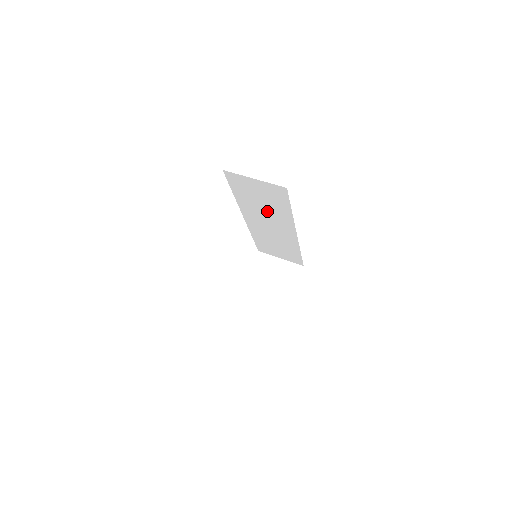
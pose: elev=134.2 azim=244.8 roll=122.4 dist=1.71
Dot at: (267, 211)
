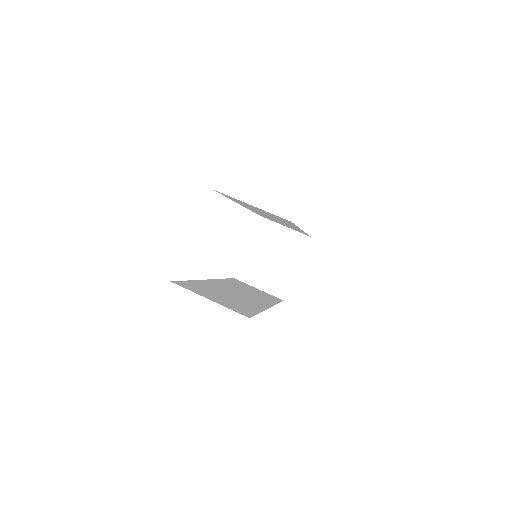
Dot at: (268, 215)
